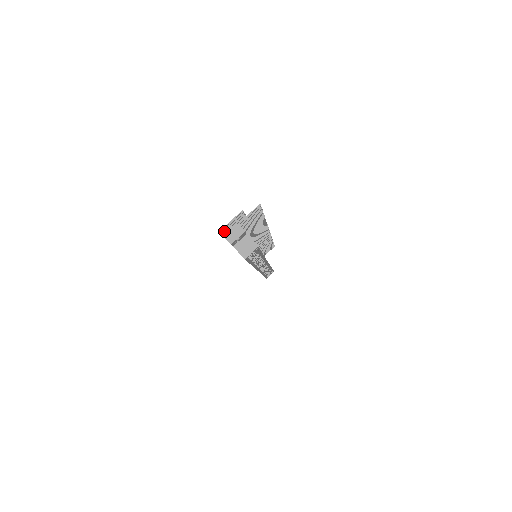
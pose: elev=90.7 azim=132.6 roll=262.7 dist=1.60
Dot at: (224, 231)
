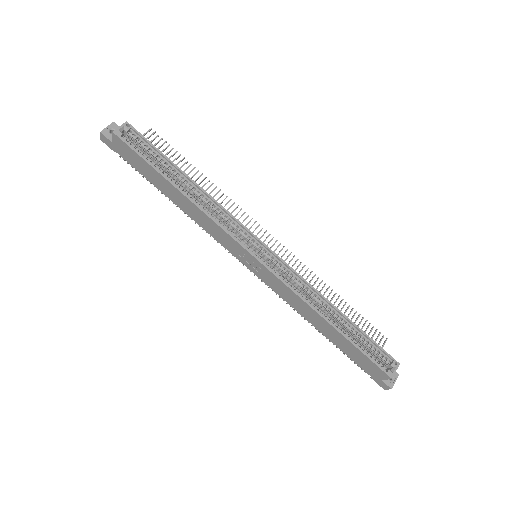
Dot at: (119, 156)
